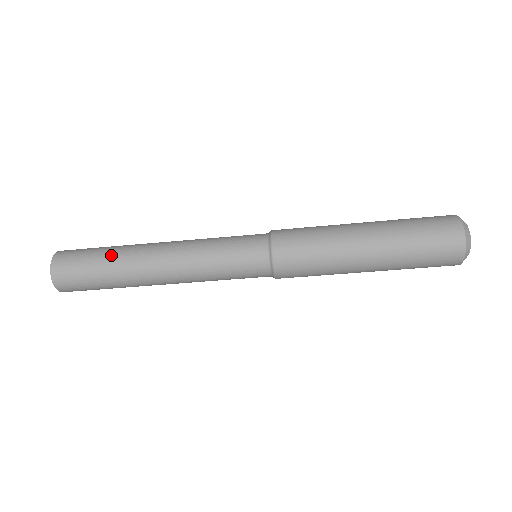
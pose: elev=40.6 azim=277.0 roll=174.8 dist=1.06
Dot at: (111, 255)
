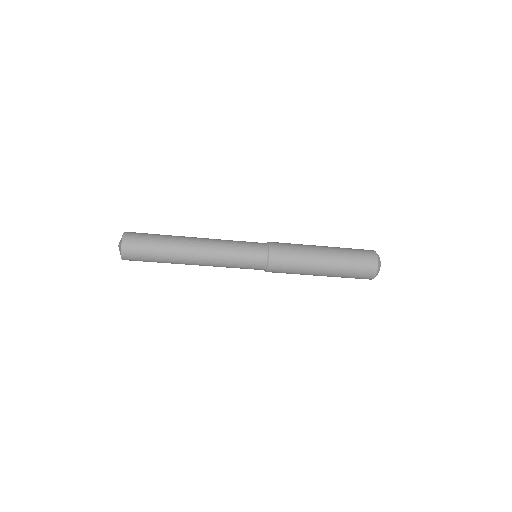
Dot at: (164, 255)
